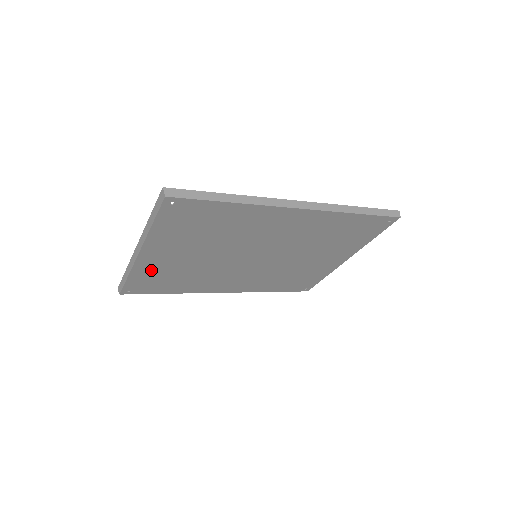
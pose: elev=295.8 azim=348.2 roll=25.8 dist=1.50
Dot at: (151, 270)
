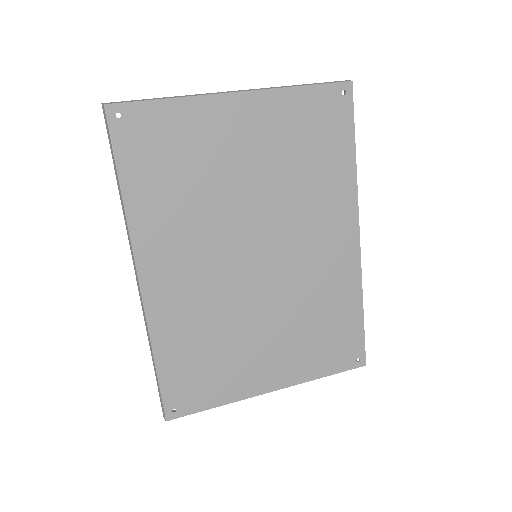
Dot at: (195, 126)
